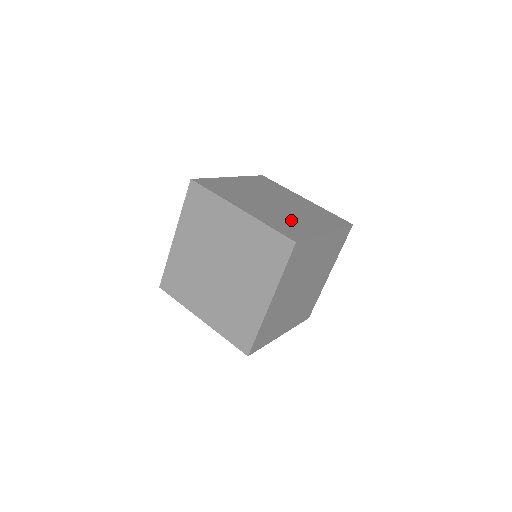
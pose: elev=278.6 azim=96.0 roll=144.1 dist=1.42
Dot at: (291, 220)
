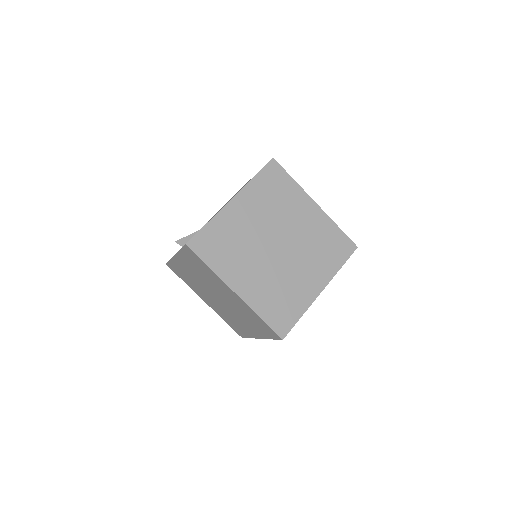
Dot at: (287, 286)
